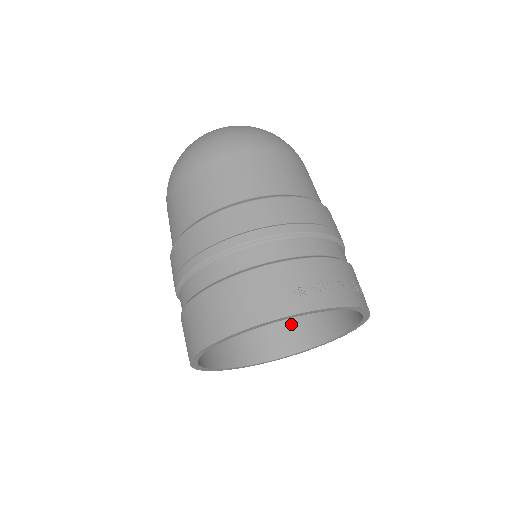
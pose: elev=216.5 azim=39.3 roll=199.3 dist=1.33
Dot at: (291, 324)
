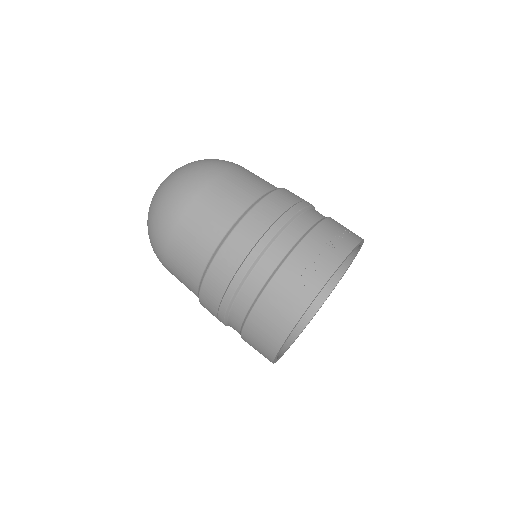
Dot at: occluded
